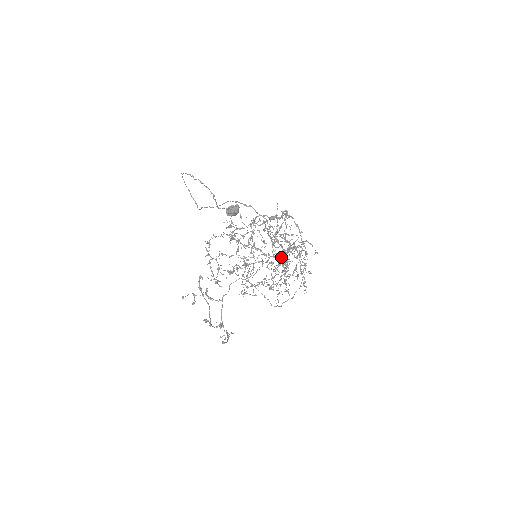
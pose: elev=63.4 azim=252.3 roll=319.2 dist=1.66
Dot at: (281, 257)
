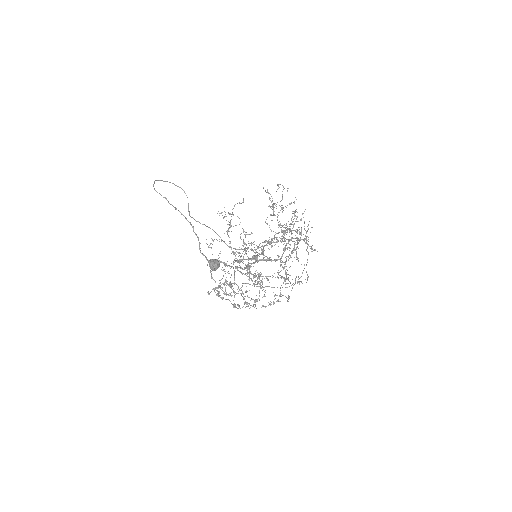
Dot at: occluded
